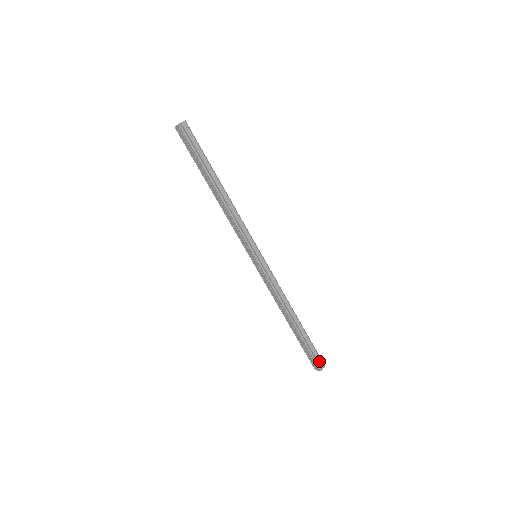
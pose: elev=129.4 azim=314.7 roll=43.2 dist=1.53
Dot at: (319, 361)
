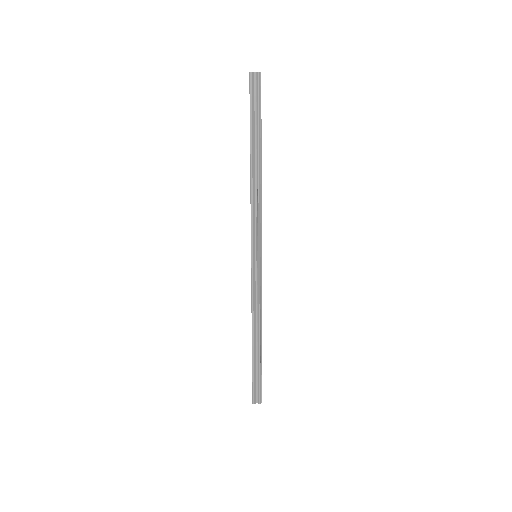
Dot at: (258, 394)
